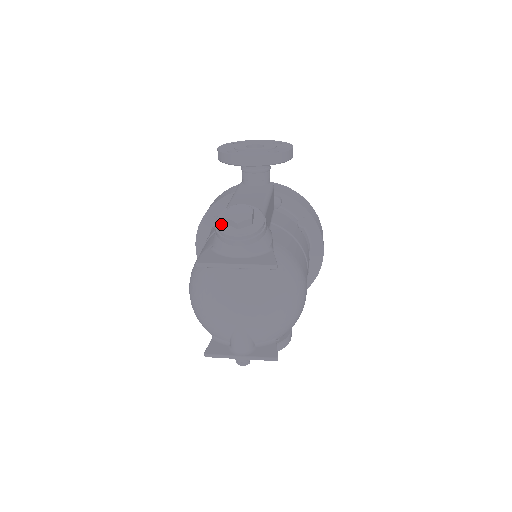
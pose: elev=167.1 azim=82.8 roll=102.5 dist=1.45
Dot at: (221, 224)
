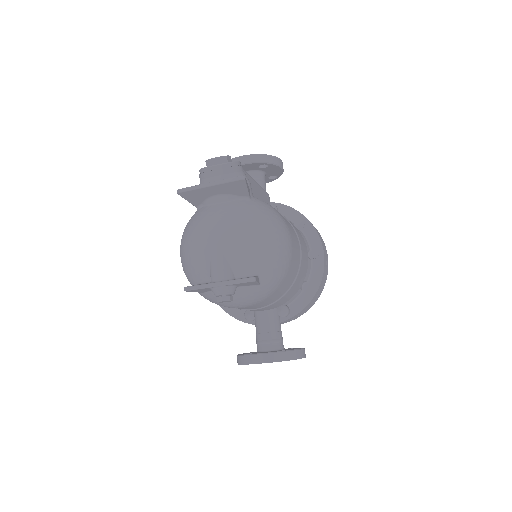
Dot at: occluded
